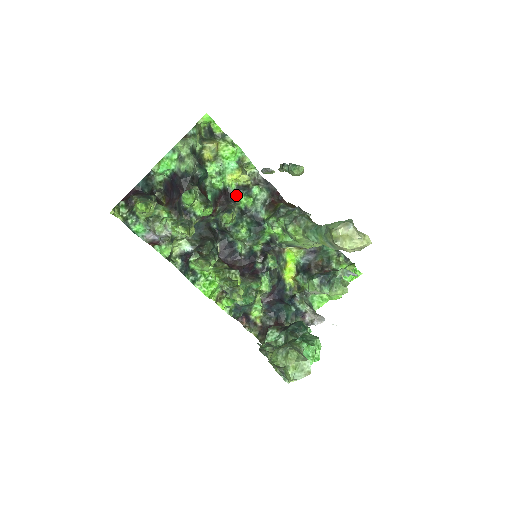
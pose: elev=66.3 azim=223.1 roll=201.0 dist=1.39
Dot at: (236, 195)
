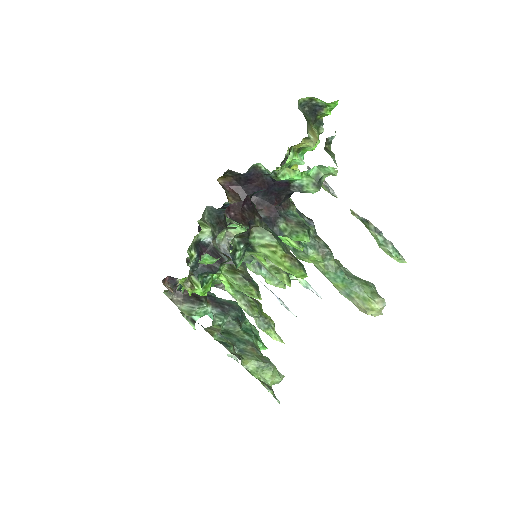
Dot at: occluded
